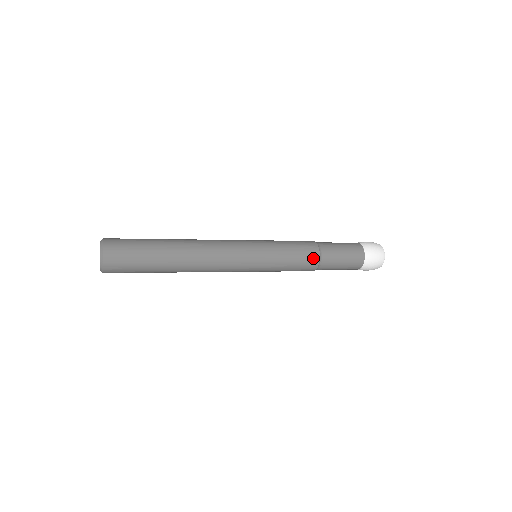
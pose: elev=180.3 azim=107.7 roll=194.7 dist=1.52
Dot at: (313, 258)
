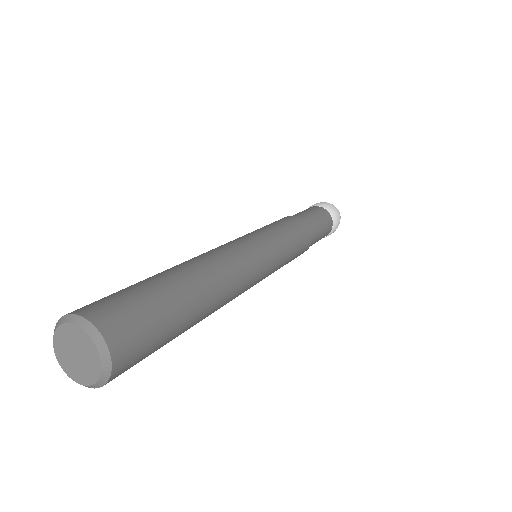
Dot at: (308, 237)
